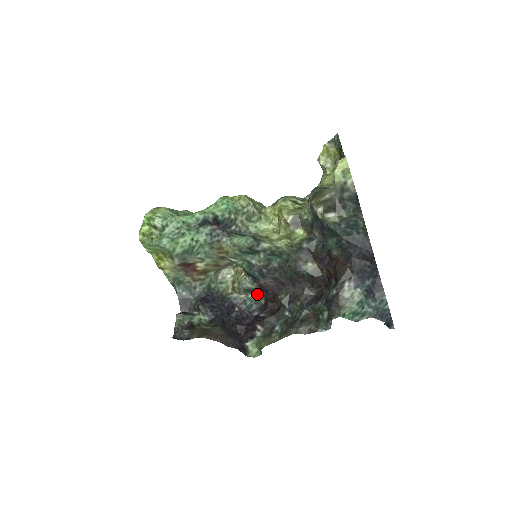
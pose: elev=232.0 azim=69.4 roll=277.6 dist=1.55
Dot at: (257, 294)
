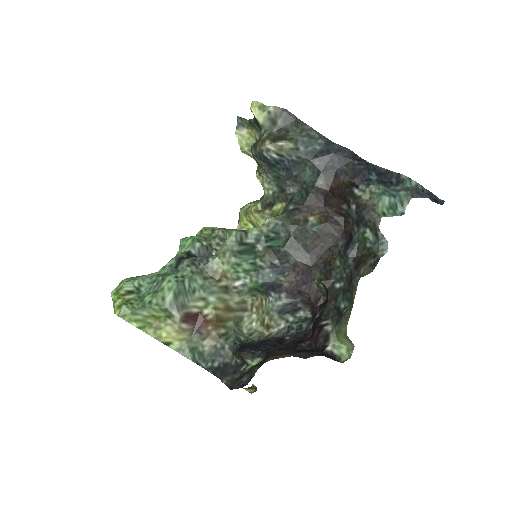
Dot at: (296, 312)
